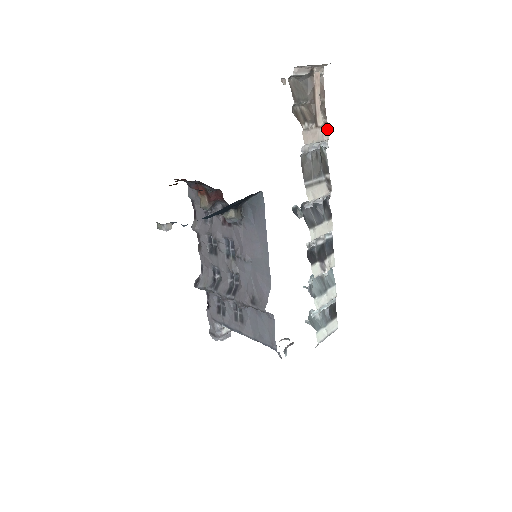
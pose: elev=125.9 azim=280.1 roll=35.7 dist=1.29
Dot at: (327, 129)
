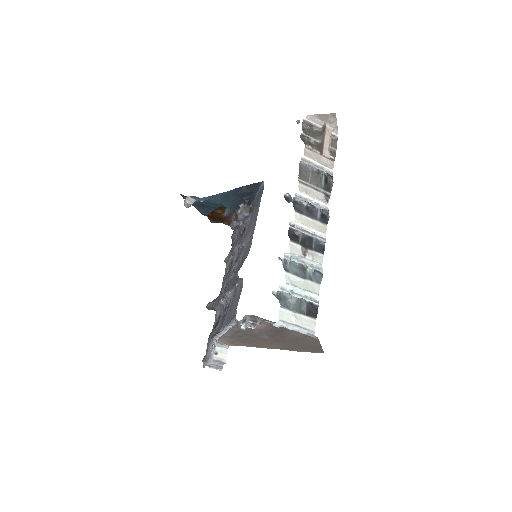
Dot at: (333, 163)
